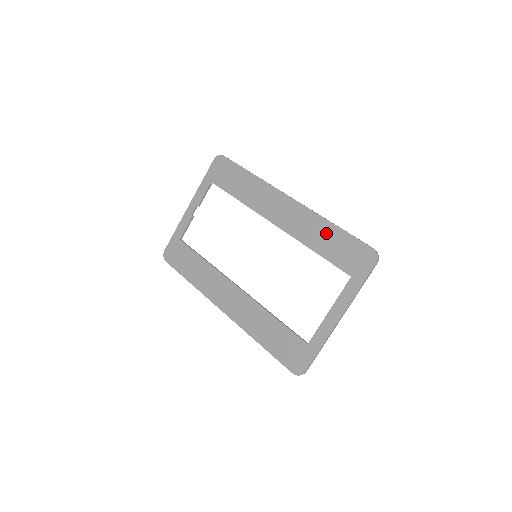
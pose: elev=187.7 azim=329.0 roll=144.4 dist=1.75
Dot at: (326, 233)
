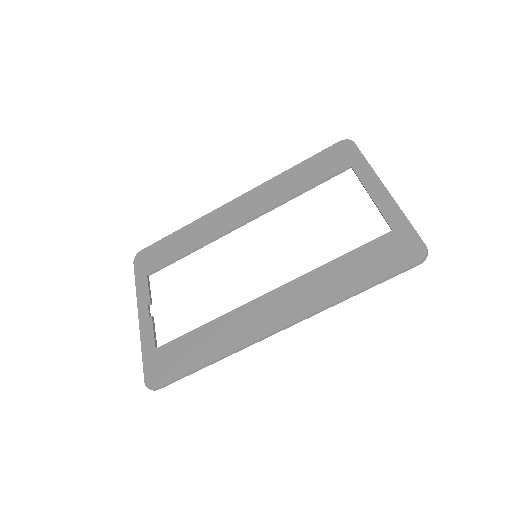
Dot at: (294, 176)
